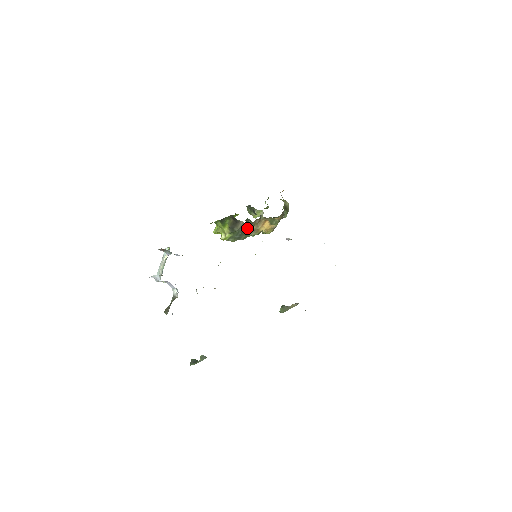
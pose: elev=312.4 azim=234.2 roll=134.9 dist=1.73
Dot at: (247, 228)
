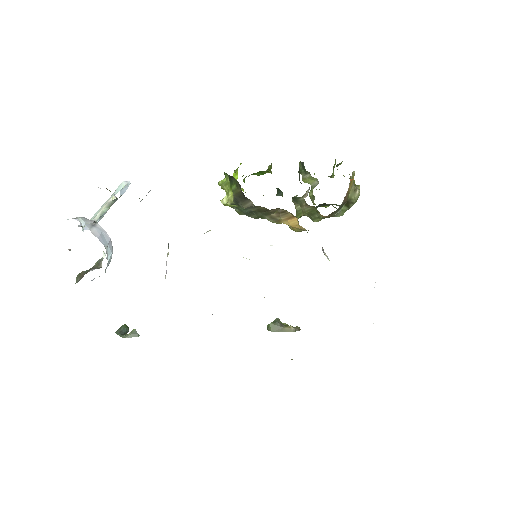
Dot at: (260, 211)
